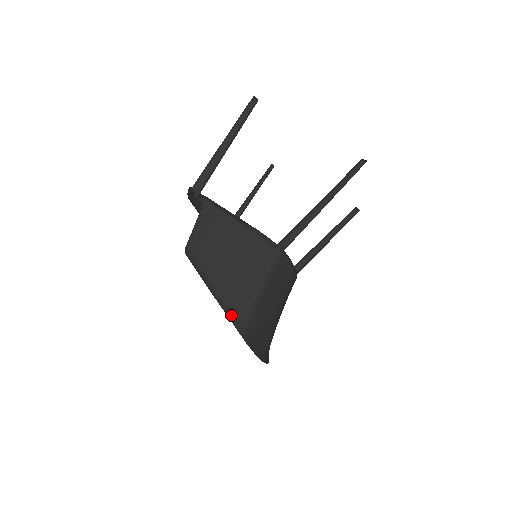
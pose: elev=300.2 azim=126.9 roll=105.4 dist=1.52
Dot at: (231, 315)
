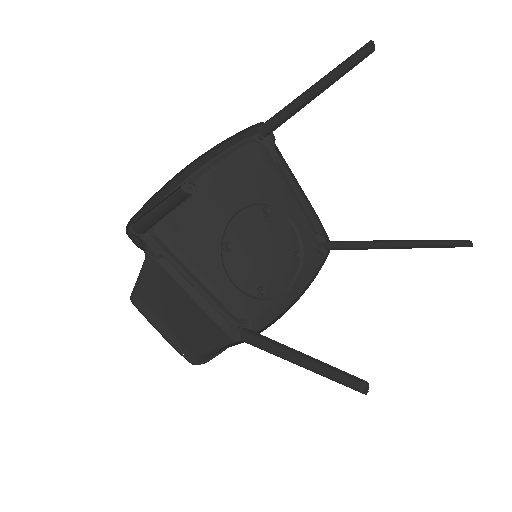
Dot at: (184, 351)
